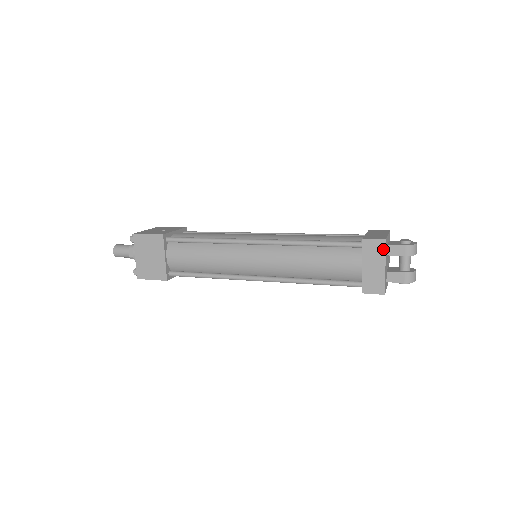
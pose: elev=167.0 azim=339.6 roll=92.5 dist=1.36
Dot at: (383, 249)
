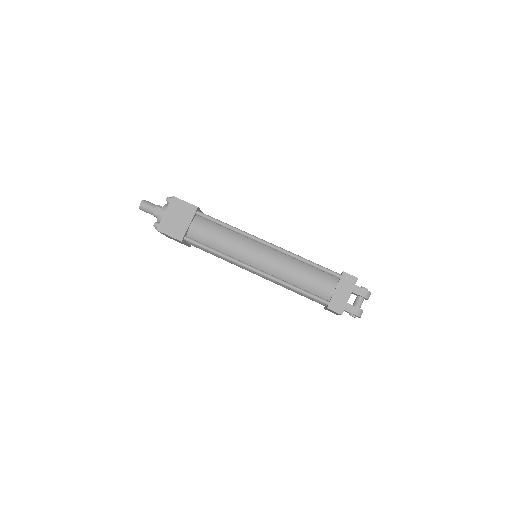
Dot at: (354, 284)
